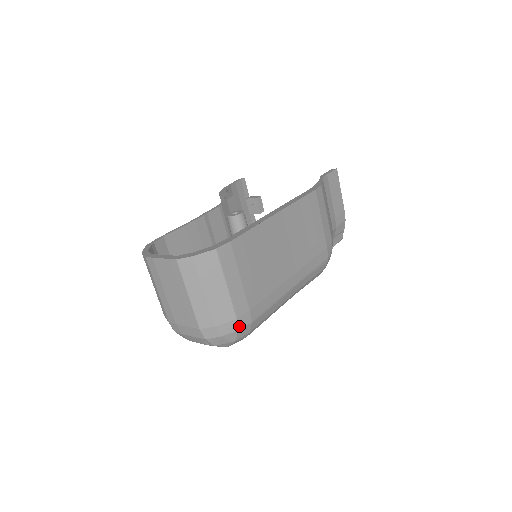
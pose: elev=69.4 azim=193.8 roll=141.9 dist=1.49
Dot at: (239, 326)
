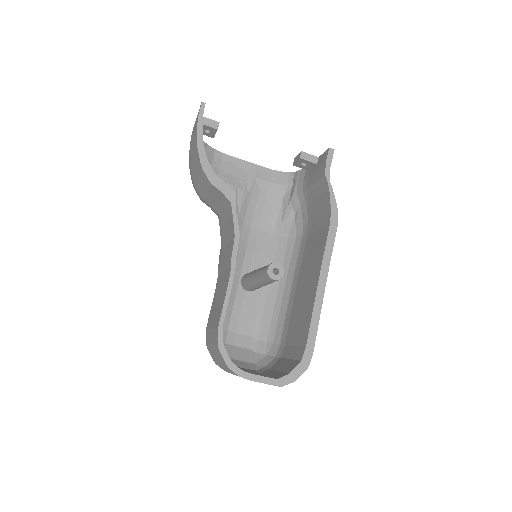
Dot at: occluded
